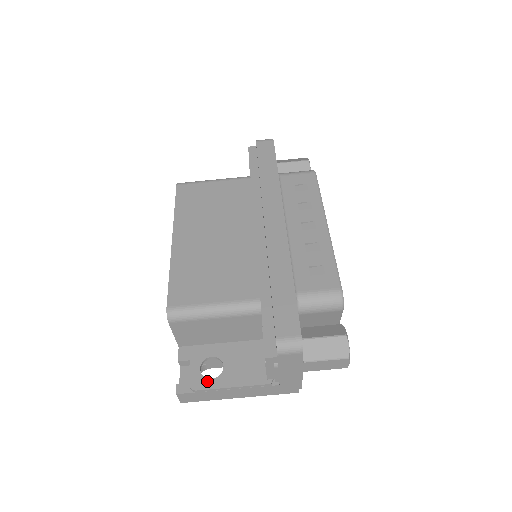
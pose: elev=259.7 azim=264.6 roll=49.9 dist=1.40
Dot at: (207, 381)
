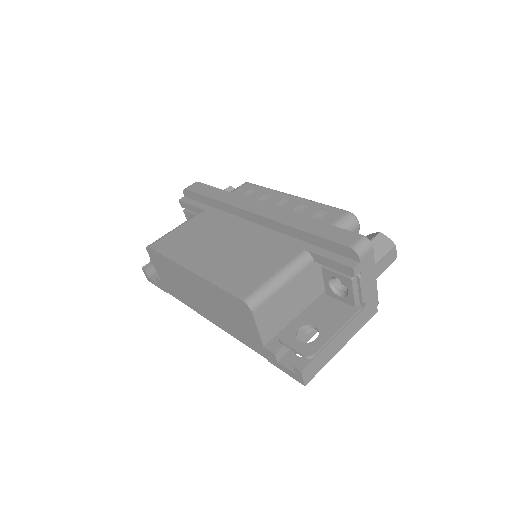
Dot at: (315, 343)
